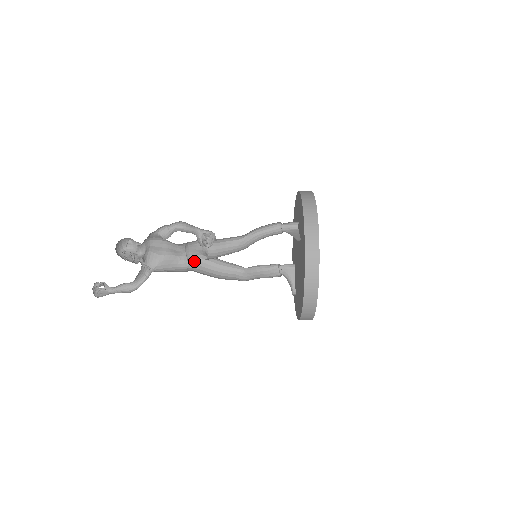
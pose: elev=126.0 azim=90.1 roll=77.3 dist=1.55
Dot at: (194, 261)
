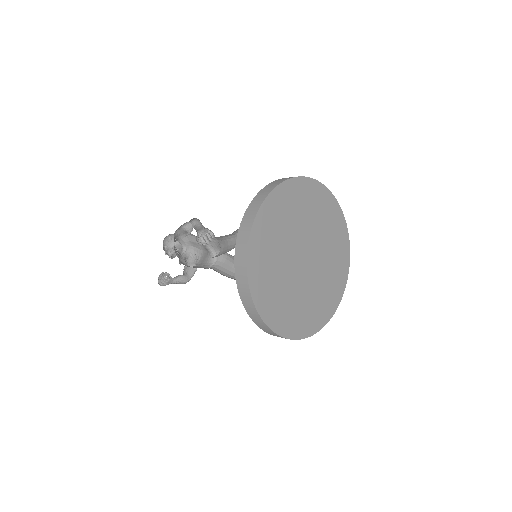
Dot at: (220, 258)
